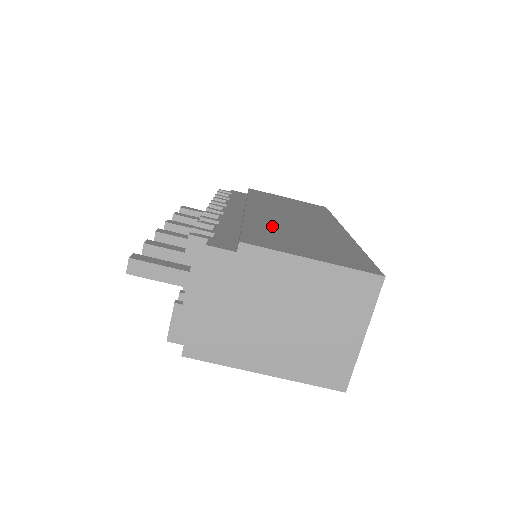
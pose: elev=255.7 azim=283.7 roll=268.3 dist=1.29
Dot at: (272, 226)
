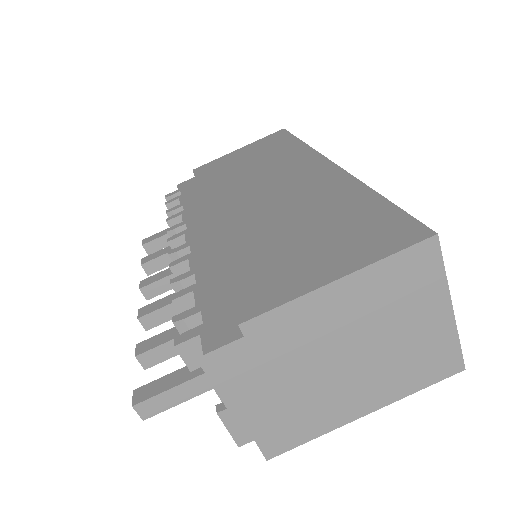
Dot at: (254, 238)
